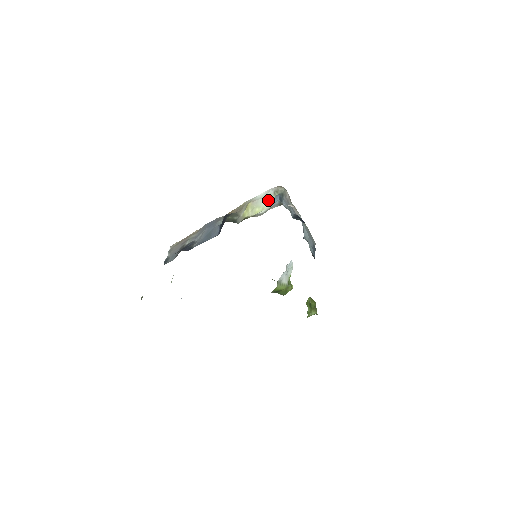
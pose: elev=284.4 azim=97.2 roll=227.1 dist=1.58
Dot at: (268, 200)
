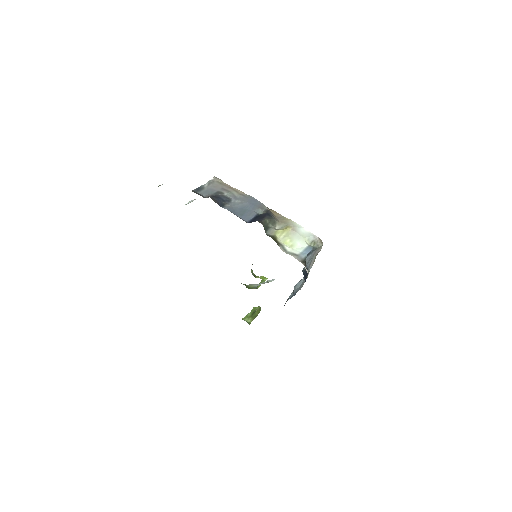
Dot at: (302, 243)
